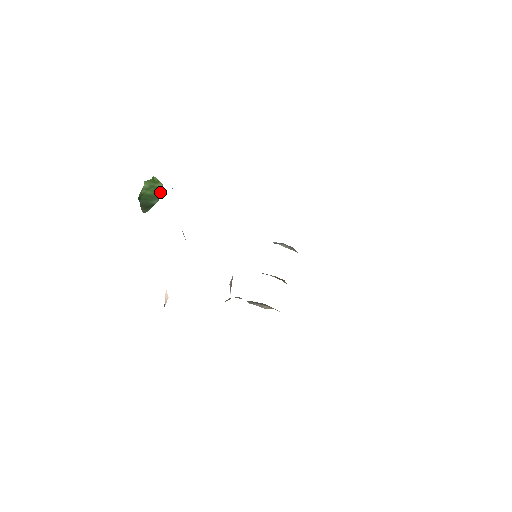
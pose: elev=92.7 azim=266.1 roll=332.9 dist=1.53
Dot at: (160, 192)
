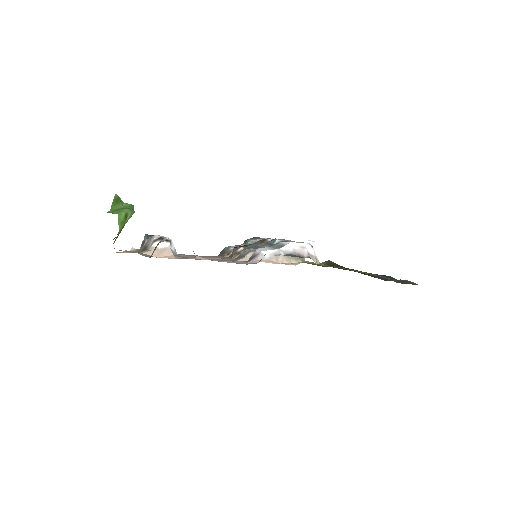
Dot at: occluded
